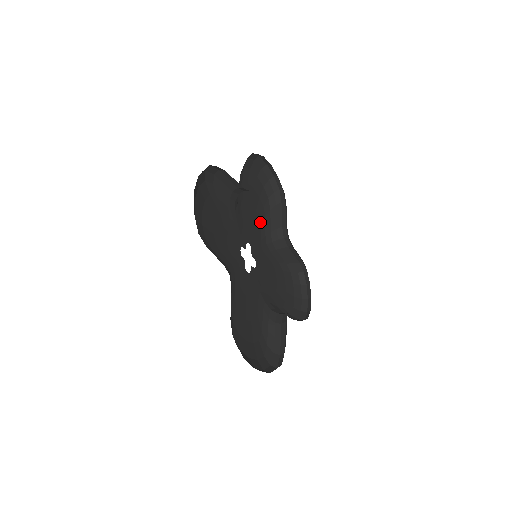
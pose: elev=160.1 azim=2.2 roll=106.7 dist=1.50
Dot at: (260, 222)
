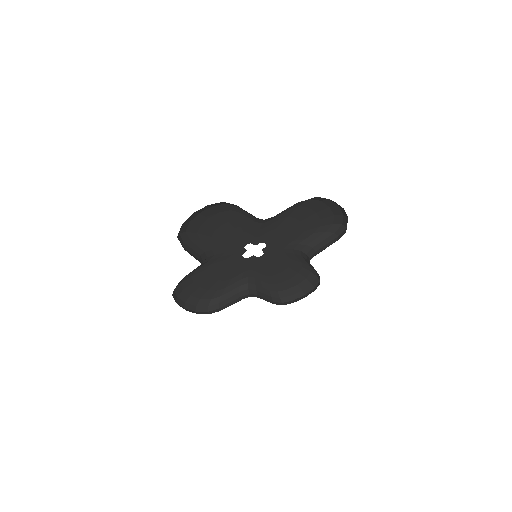
Dot at: (302, 234)
